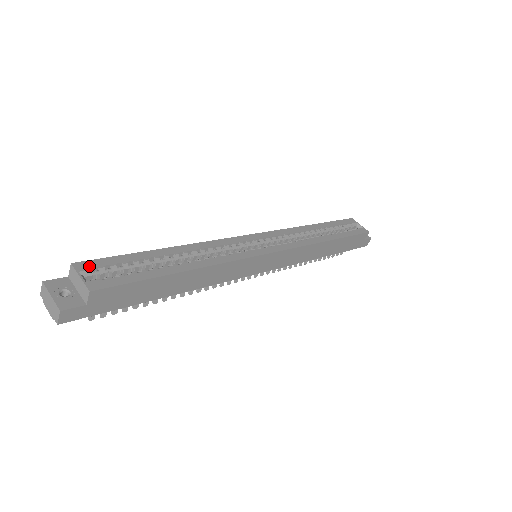
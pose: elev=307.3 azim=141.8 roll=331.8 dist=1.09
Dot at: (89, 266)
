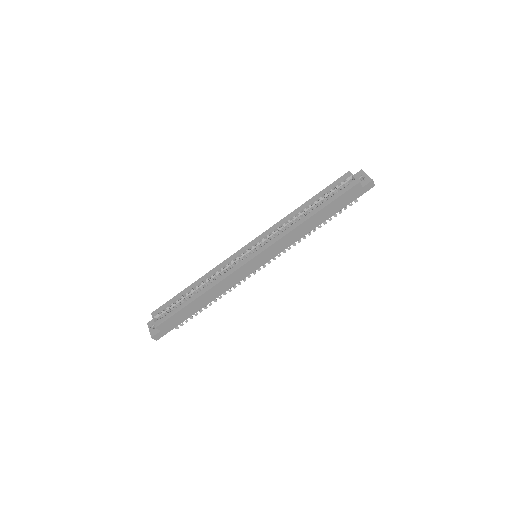
Dot at: (157, 312)
